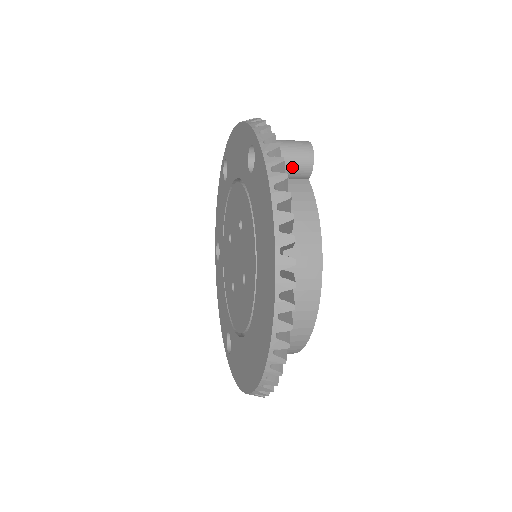
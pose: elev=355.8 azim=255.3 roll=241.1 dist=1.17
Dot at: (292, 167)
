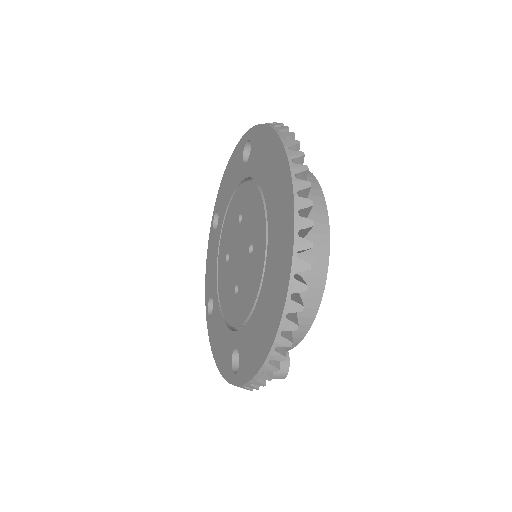
Dot at: occluded
